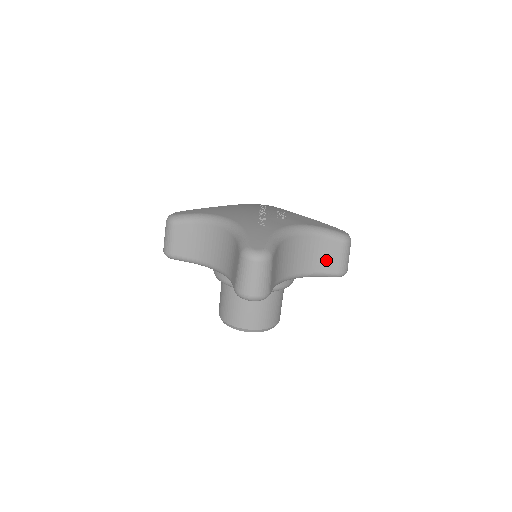
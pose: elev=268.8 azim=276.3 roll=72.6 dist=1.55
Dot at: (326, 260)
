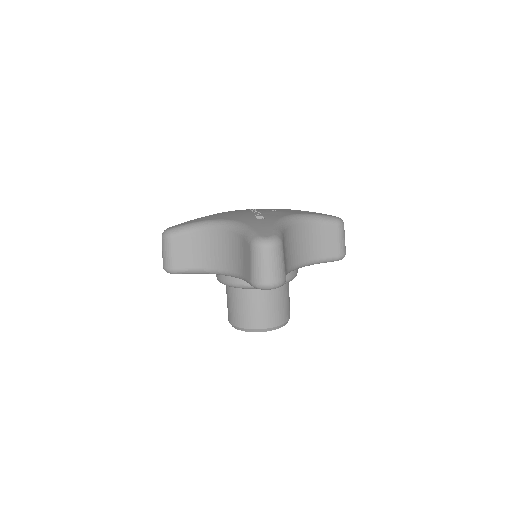
Dot at: (325, 245)
